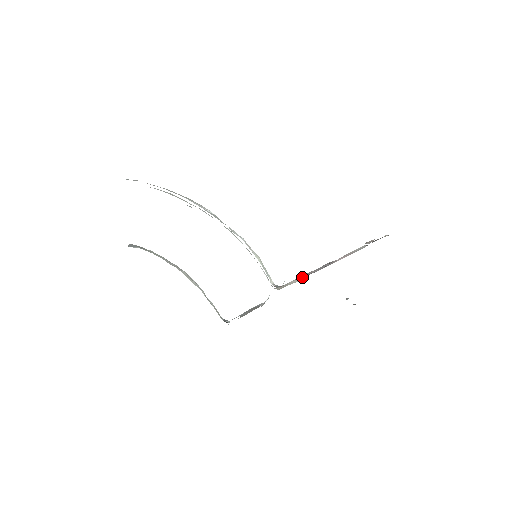
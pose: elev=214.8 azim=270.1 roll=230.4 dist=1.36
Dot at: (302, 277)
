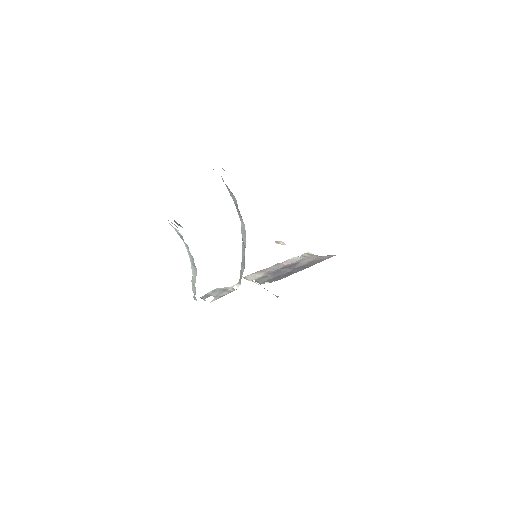
Dot at: (263, 273)
